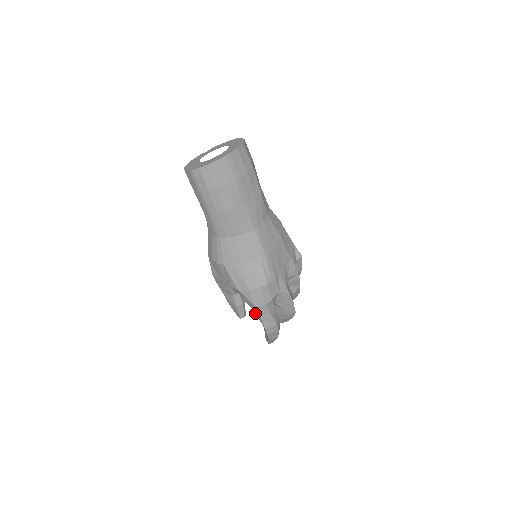
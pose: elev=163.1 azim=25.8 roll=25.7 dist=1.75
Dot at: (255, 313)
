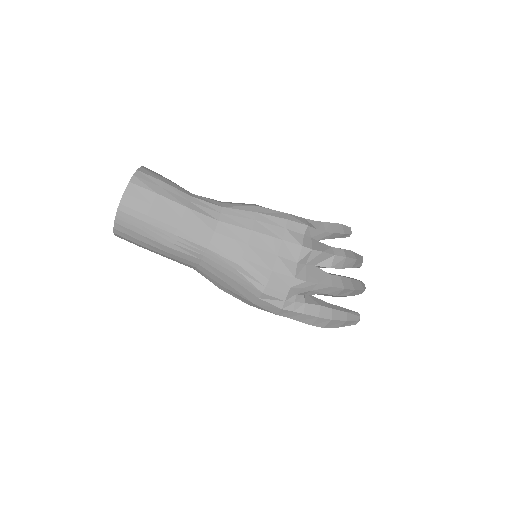
Dot at: occluded
